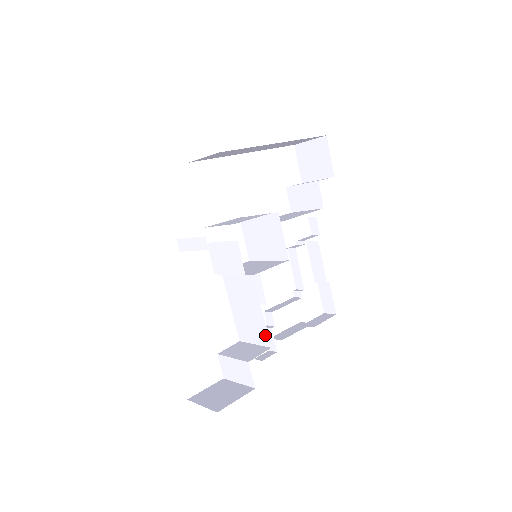
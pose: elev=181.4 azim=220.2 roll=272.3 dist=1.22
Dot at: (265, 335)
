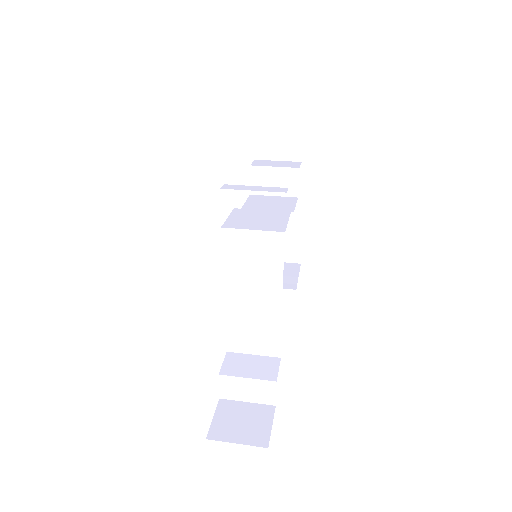
Dot at: (276, 346)
